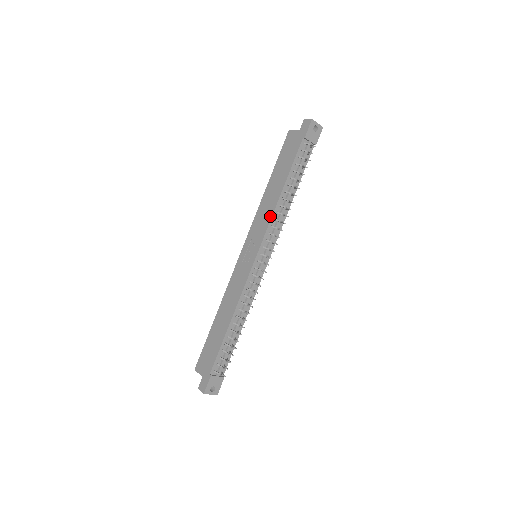
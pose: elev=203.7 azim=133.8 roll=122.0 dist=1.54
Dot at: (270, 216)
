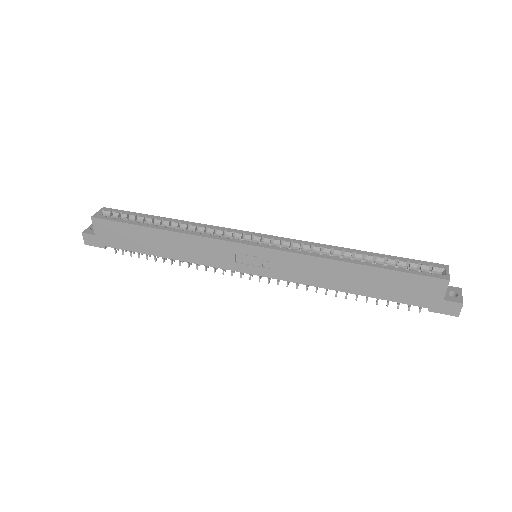
Dot at: (308, 283)
